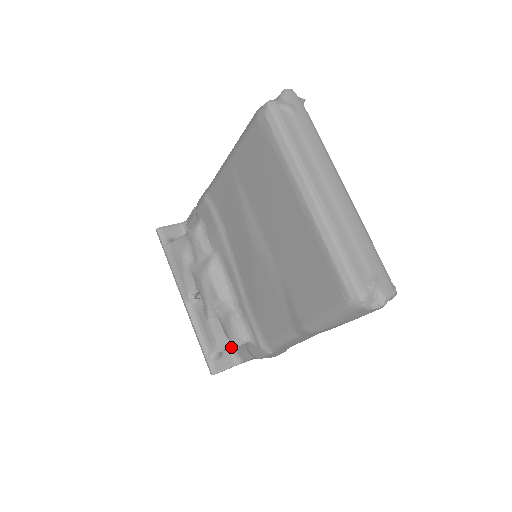
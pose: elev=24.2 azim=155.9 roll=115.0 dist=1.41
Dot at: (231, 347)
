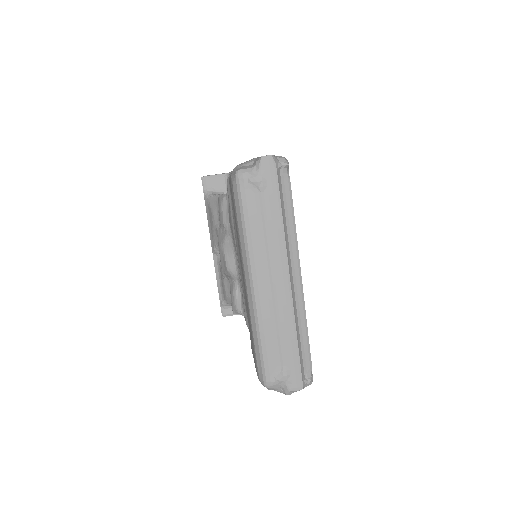
Dot at: occluded
